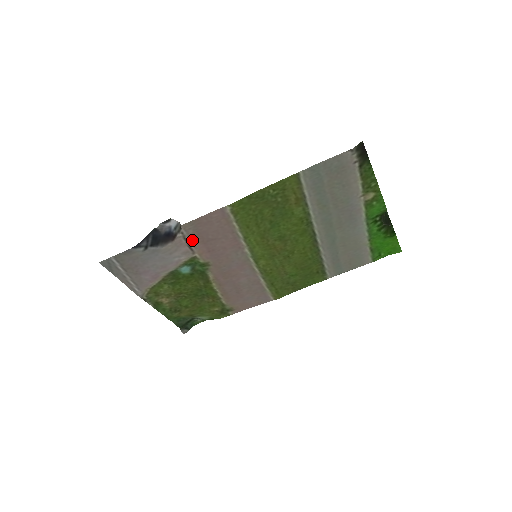
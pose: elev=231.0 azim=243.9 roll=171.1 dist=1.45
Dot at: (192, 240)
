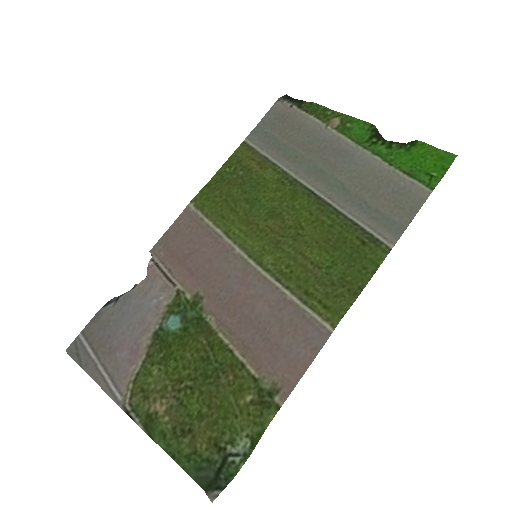
Dot at: (167, 266)
